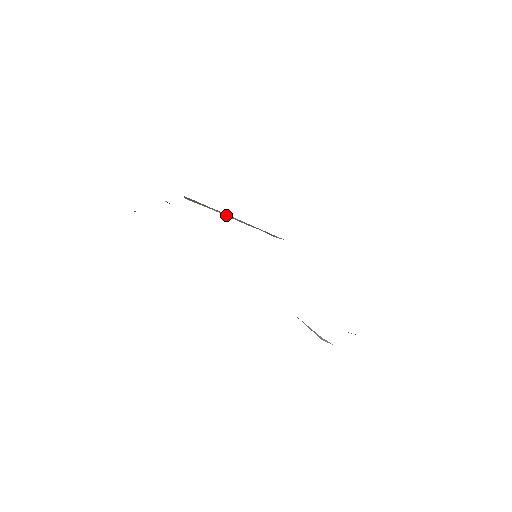
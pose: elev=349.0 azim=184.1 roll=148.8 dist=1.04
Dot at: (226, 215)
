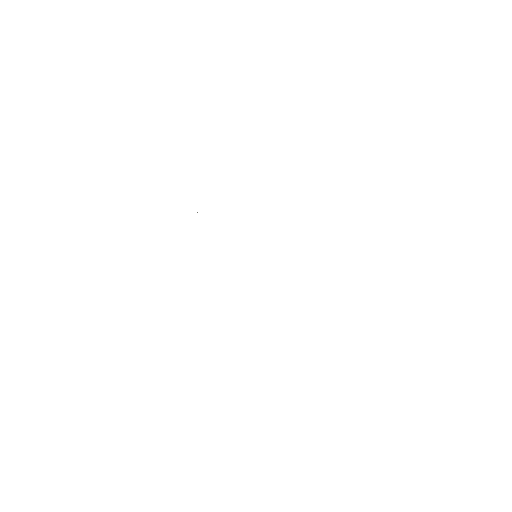
Dot at: occluded
